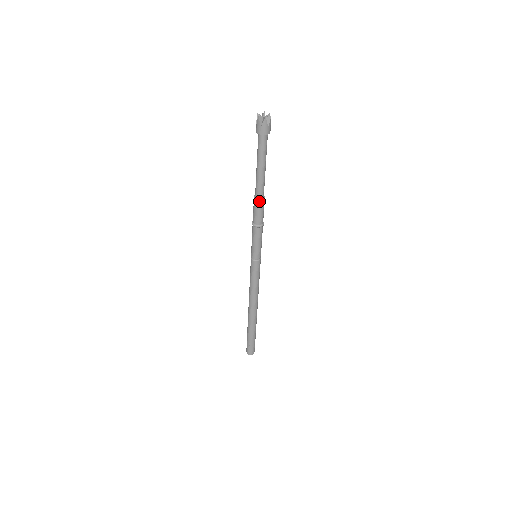
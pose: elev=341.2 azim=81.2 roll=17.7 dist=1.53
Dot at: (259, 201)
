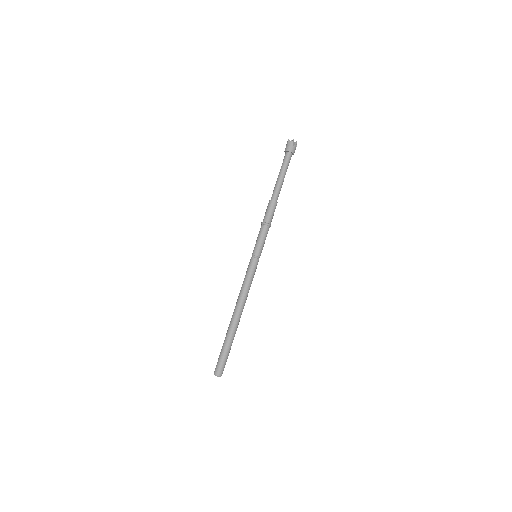
Dot at: (276, 203)
